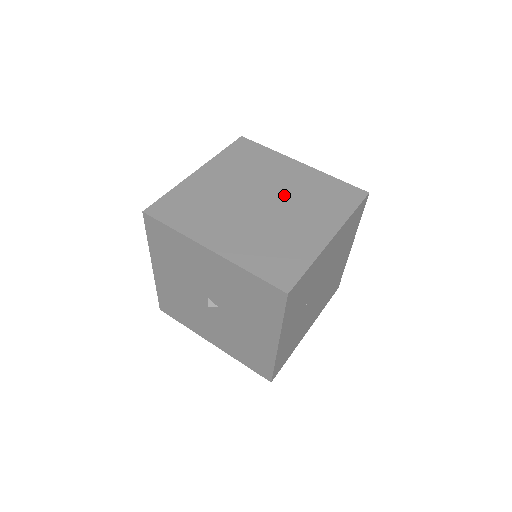
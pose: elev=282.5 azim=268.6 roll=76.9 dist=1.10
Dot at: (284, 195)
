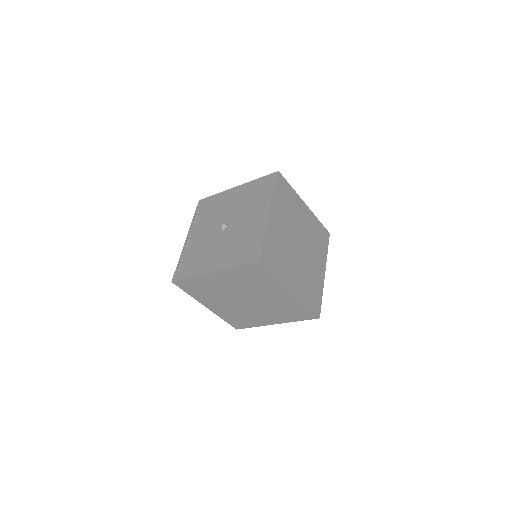
Dot at: occluded
